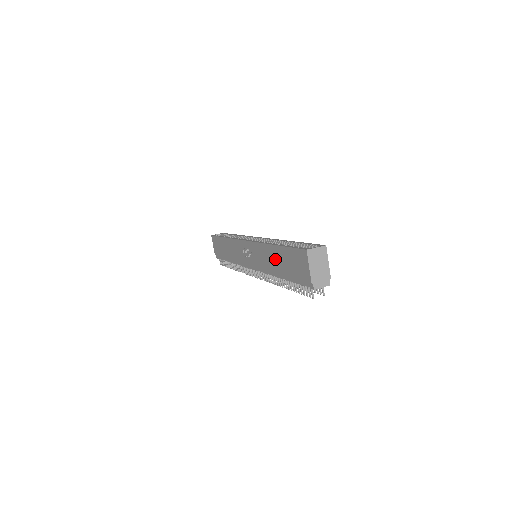
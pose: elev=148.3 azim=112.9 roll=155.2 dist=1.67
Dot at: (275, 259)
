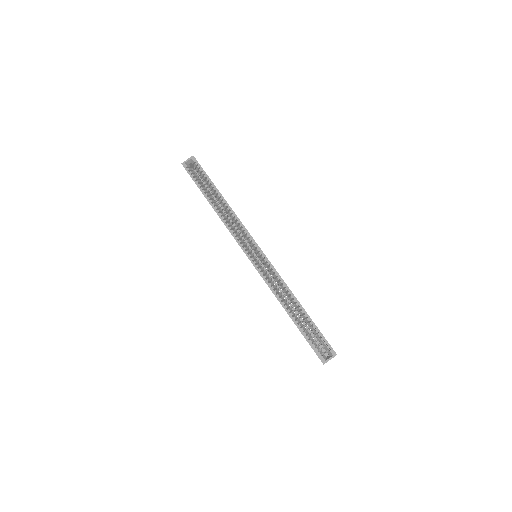
Dot at: occluded
